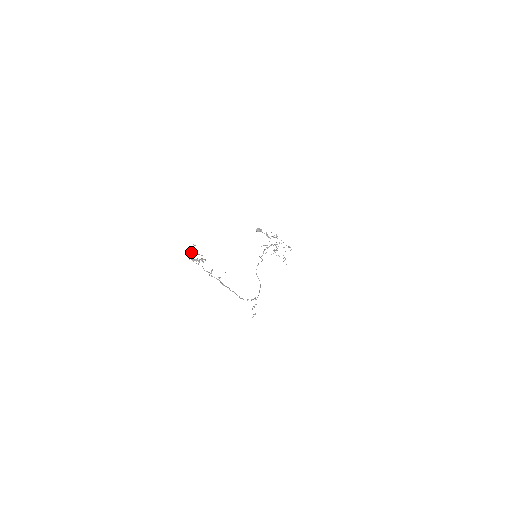
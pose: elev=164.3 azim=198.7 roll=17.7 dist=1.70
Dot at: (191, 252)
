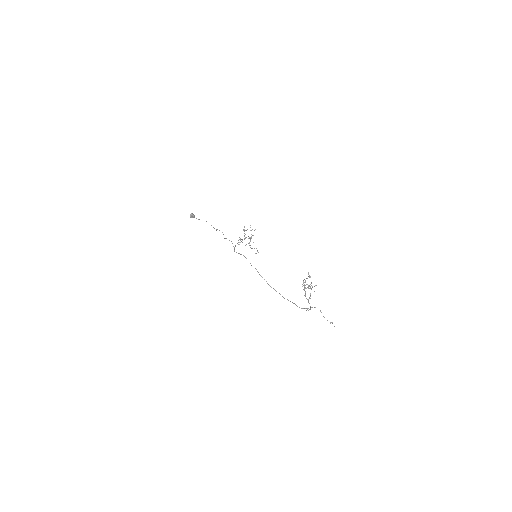
Dot at: (303, 280)
